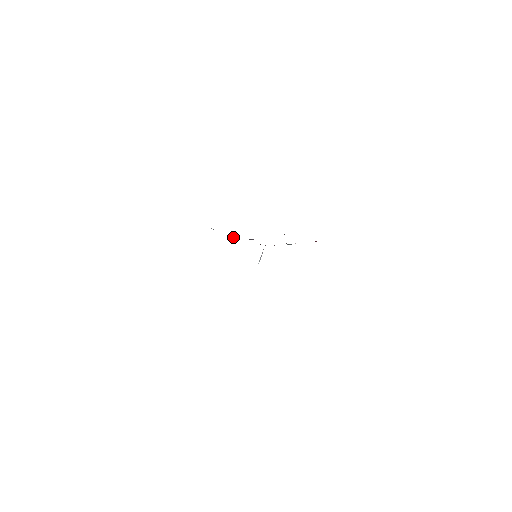
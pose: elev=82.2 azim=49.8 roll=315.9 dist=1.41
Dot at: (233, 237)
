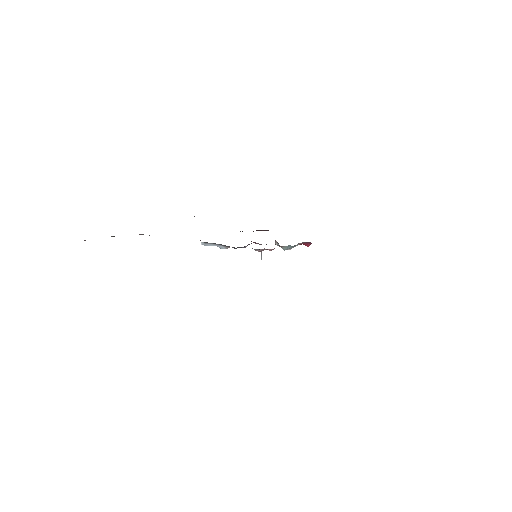
Dot at: (226, 247)
